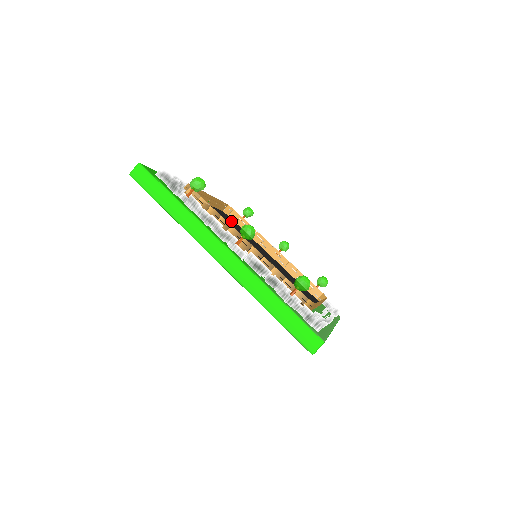
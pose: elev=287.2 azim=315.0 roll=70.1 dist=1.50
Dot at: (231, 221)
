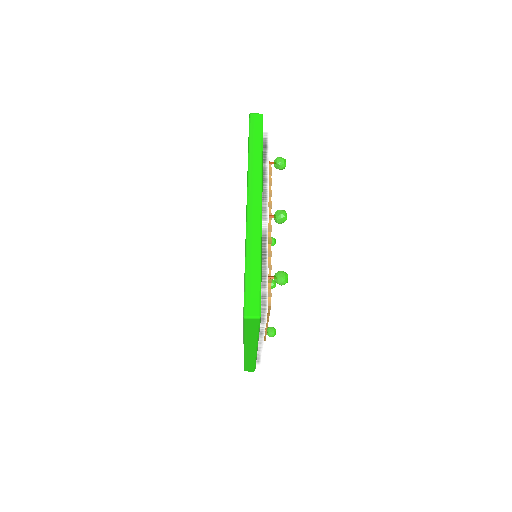
Dot at: occluded
